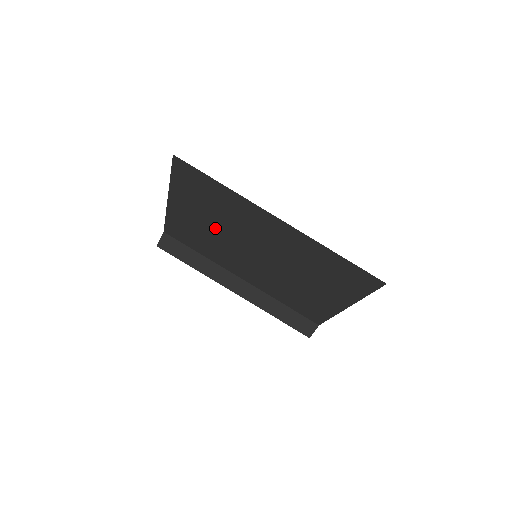
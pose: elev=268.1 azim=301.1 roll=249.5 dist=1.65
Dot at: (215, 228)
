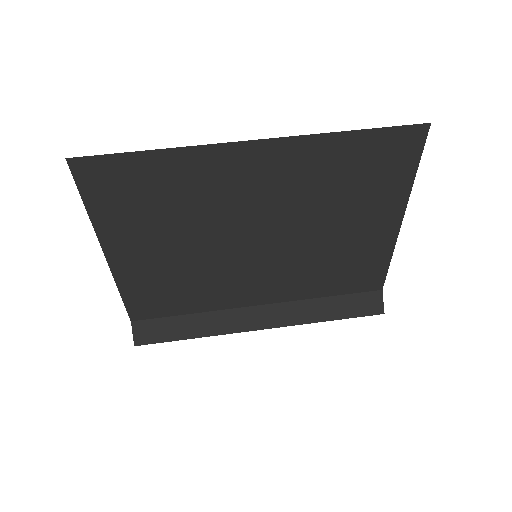
Dot at: (185, 246)
